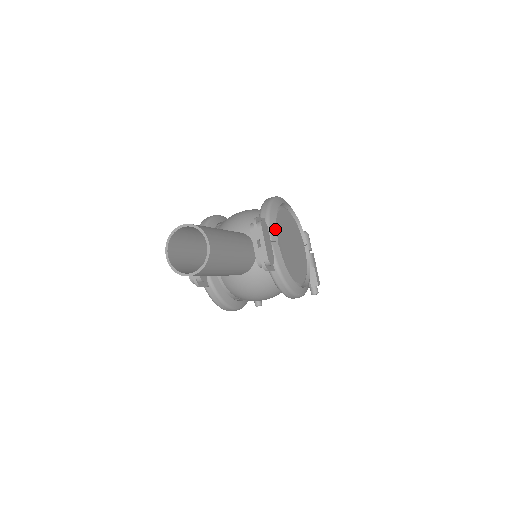
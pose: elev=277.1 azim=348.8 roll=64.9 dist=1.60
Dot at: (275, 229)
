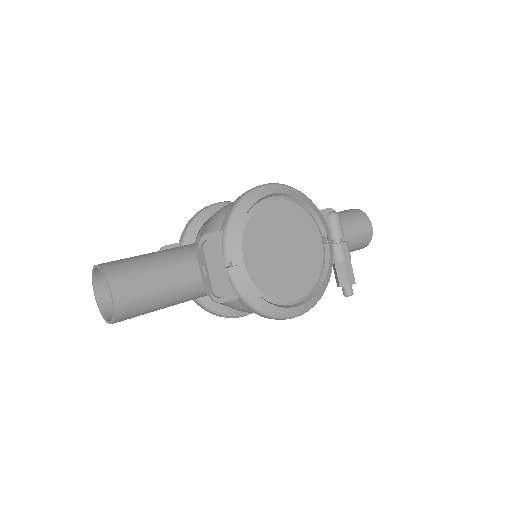
Dot at: (236, 244)
